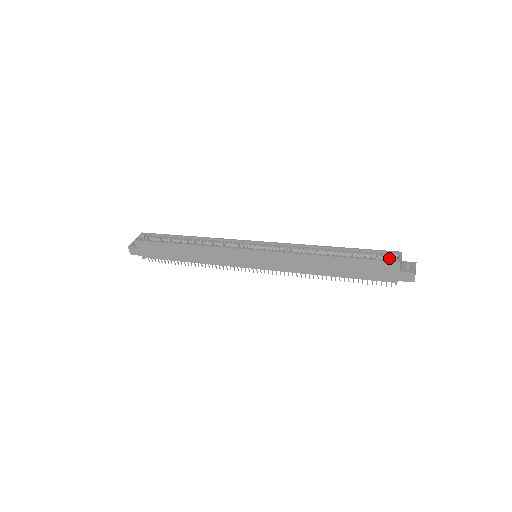
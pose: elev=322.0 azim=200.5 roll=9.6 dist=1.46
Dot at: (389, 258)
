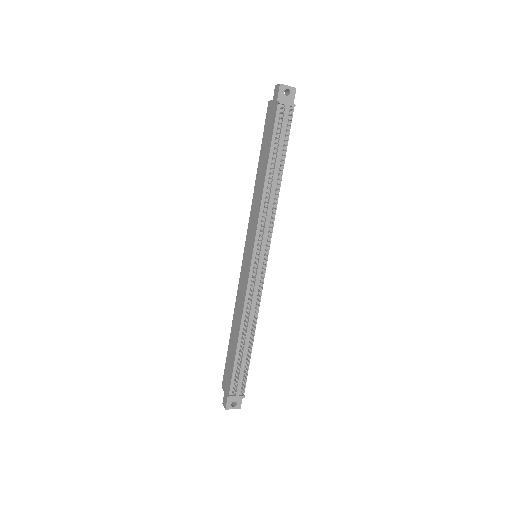
Dot at: occluded
